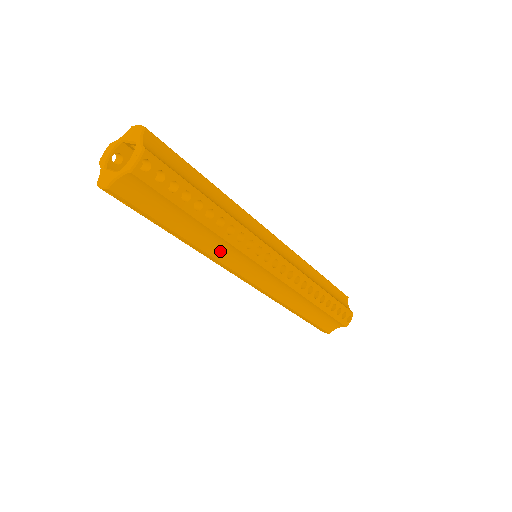
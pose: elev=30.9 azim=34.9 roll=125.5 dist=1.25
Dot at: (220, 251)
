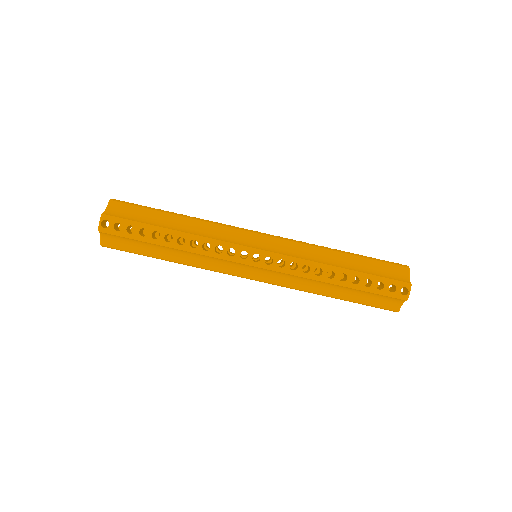
Dot at: (209, 235)
